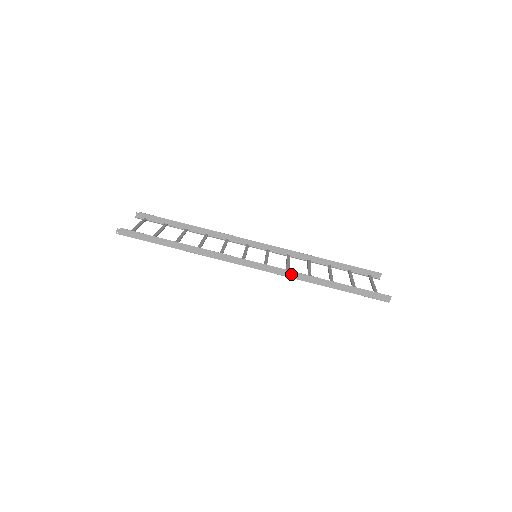
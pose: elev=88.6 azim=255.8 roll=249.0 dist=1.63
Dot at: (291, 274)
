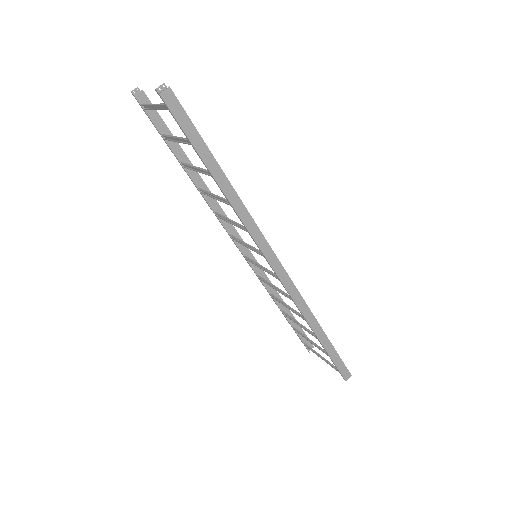
Dot at: (300, 301)
